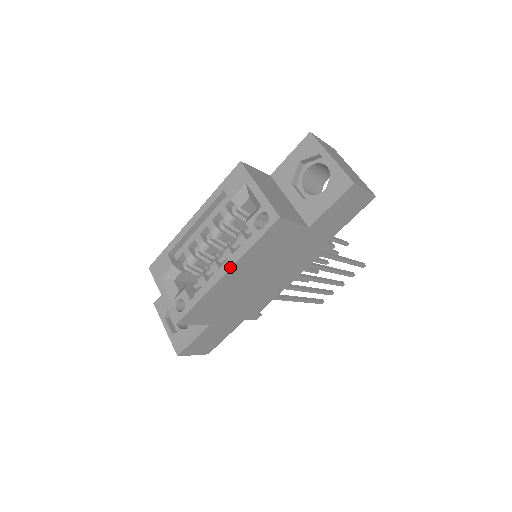
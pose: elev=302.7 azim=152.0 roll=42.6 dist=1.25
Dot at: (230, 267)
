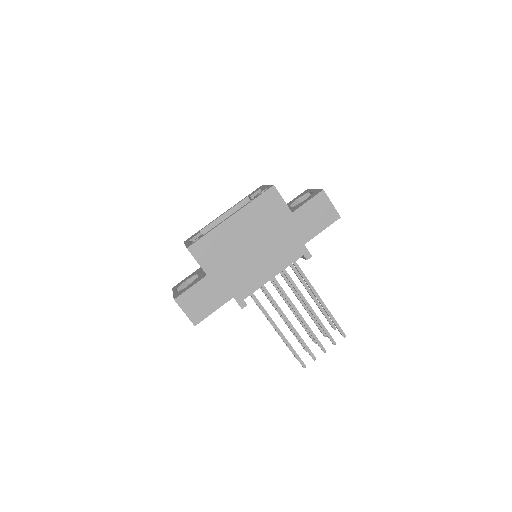
Dot at: (236, 212)
